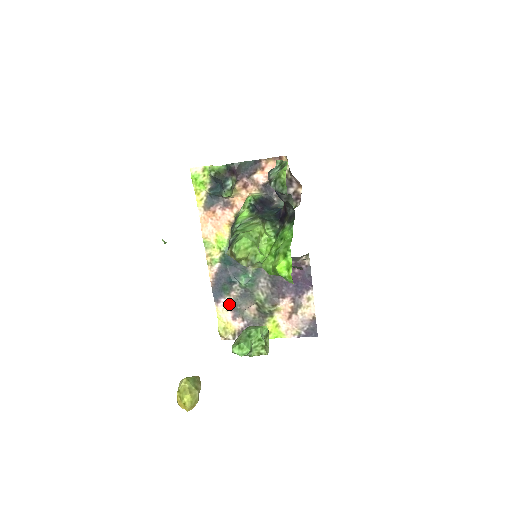
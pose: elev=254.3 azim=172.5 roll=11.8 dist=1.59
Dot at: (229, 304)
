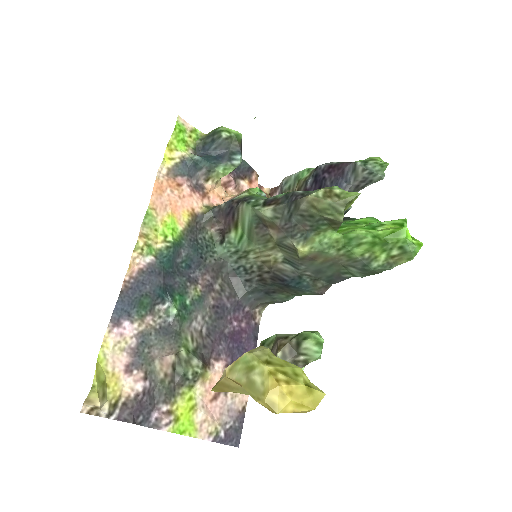
Dot at: (133, 337)
